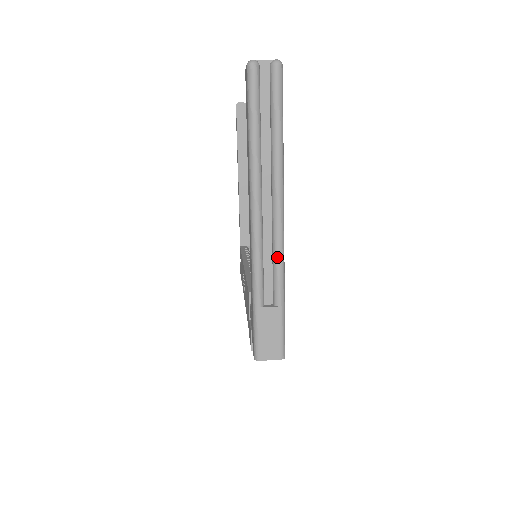
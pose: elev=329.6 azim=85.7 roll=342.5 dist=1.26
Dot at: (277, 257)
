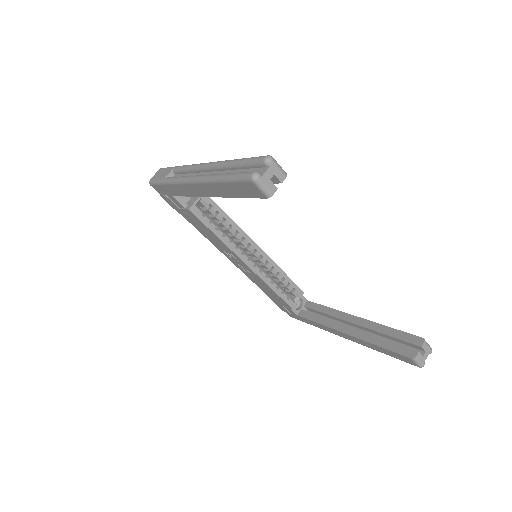
Dot at: occluded
